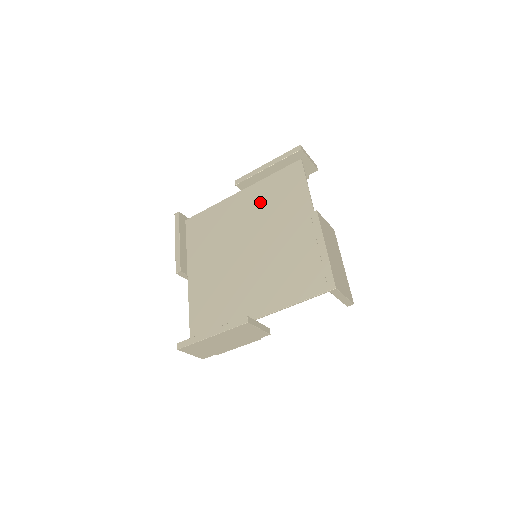
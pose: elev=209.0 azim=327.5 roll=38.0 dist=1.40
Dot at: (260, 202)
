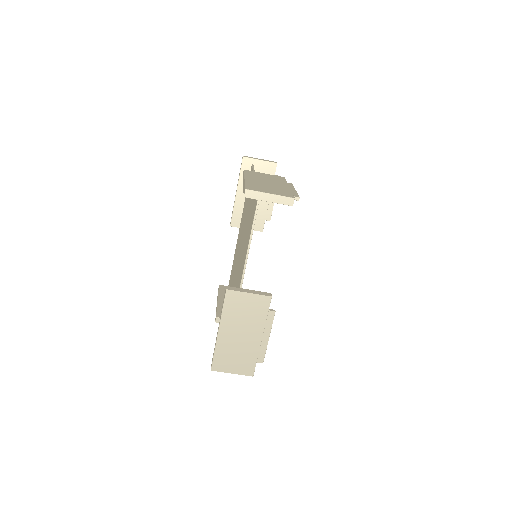
Dot at: occluded
